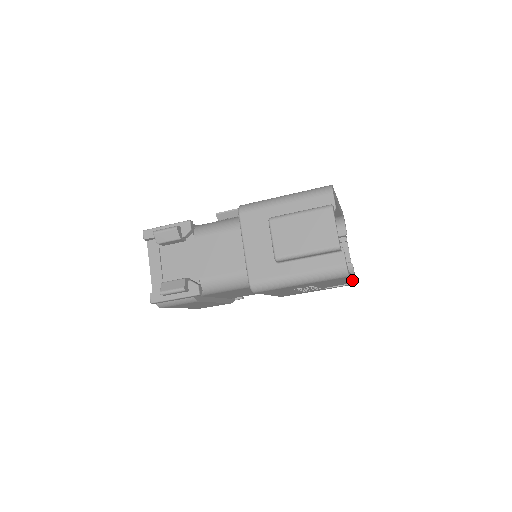
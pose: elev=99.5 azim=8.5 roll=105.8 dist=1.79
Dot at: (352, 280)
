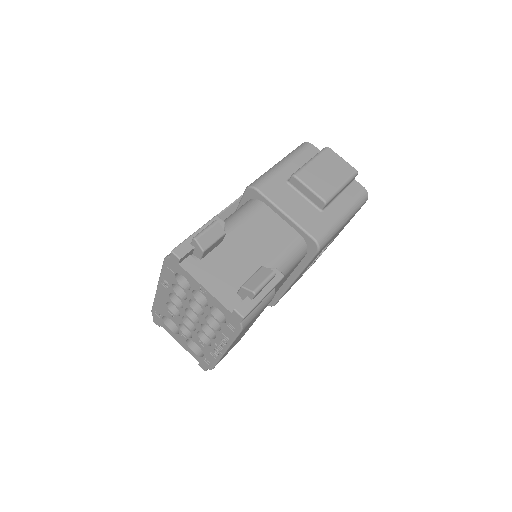
Dot at: (343, 228)
